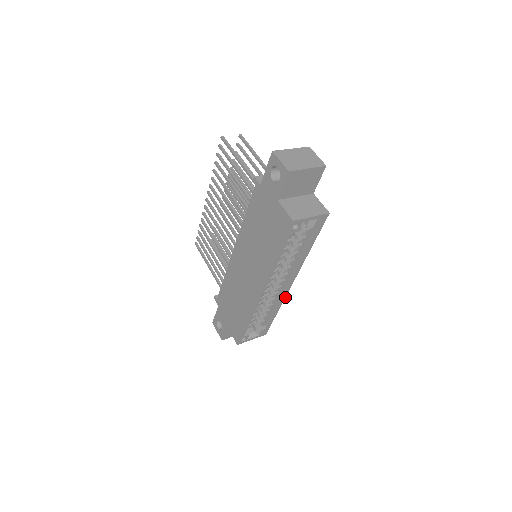
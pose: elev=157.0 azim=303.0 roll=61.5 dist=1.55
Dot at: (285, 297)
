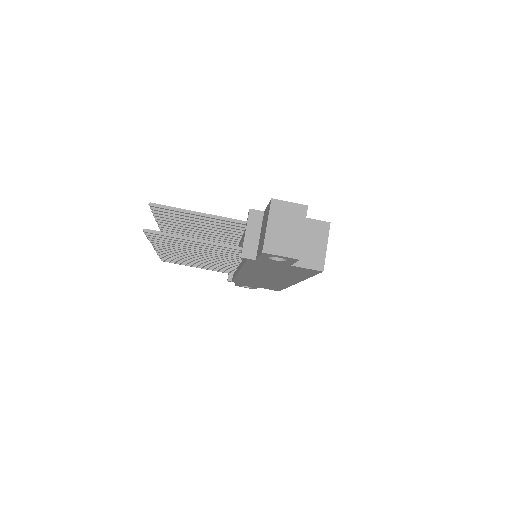
Dot at: occluded
